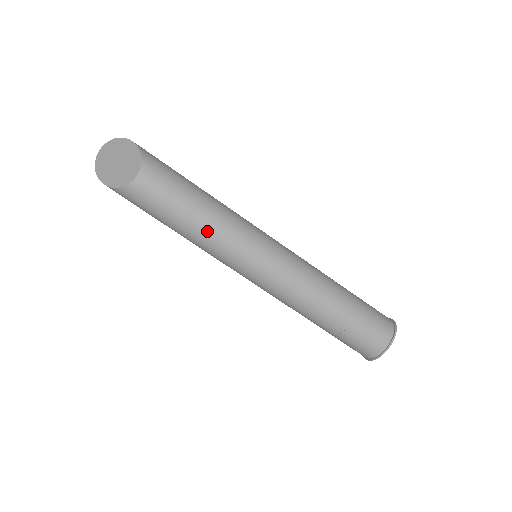
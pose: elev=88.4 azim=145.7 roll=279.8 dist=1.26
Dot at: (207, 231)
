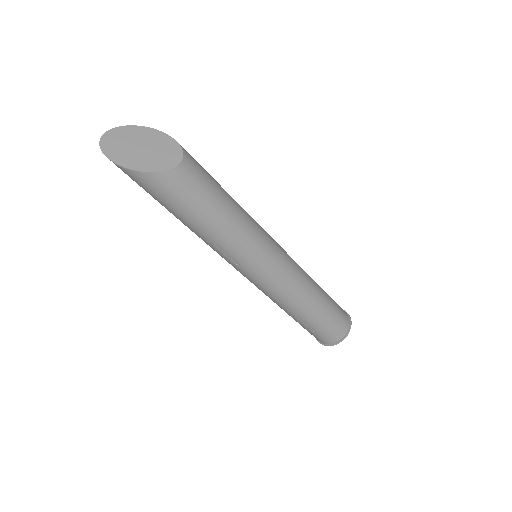
Dot at: (239, 223)
